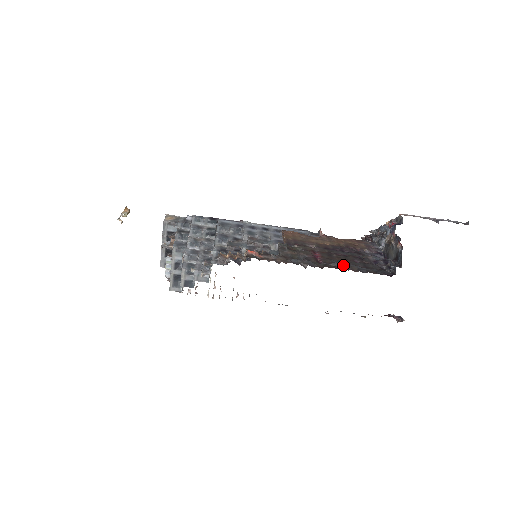
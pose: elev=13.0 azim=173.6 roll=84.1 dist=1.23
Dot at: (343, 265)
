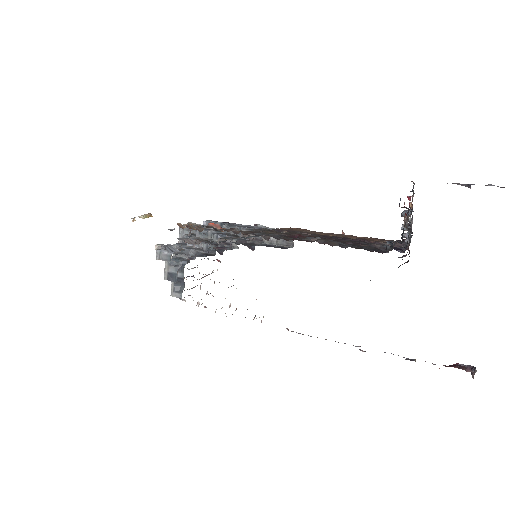
Dot at: (318, 239)
